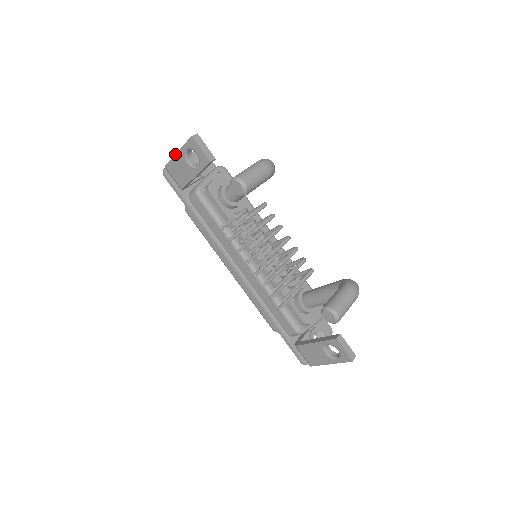
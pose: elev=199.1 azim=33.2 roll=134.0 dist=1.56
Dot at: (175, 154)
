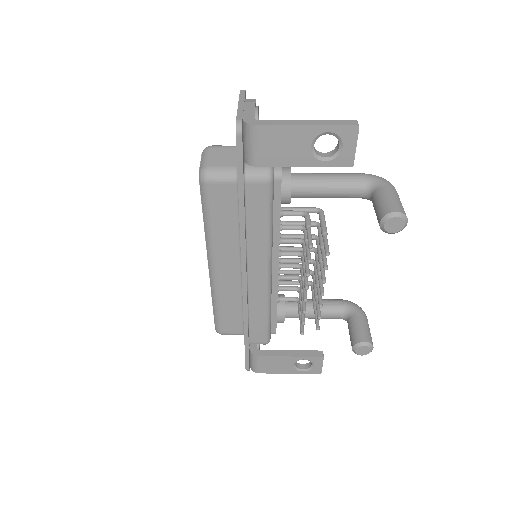
Dot at: (299, 125)
